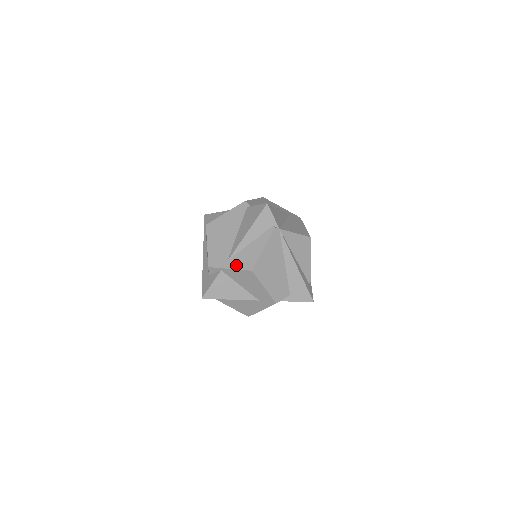
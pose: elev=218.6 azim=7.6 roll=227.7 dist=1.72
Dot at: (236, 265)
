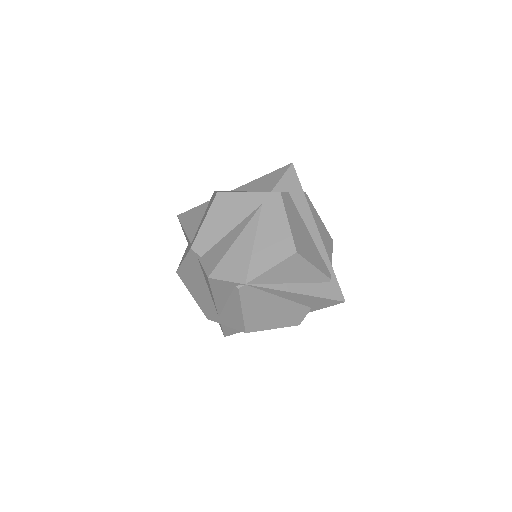
Dot at: (228, 324)
